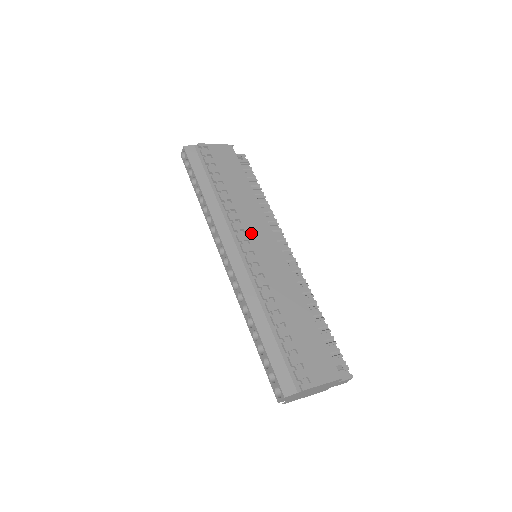
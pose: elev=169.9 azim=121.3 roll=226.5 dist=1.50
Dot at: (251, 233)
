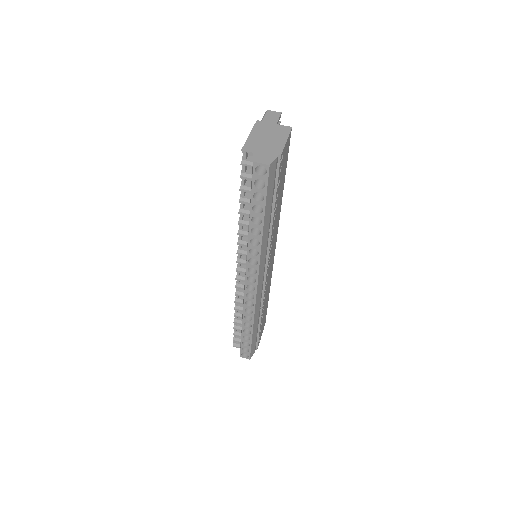
Dot at: occluded
